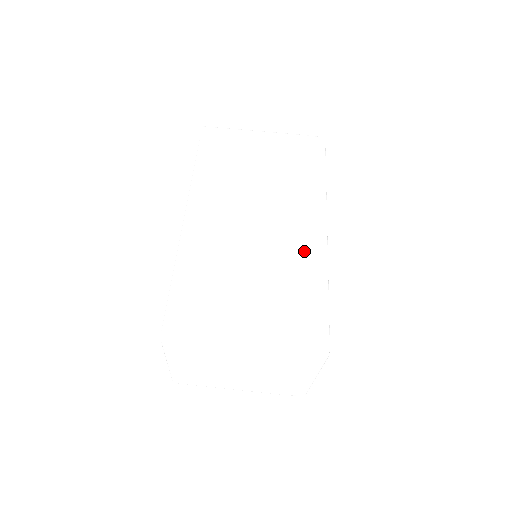
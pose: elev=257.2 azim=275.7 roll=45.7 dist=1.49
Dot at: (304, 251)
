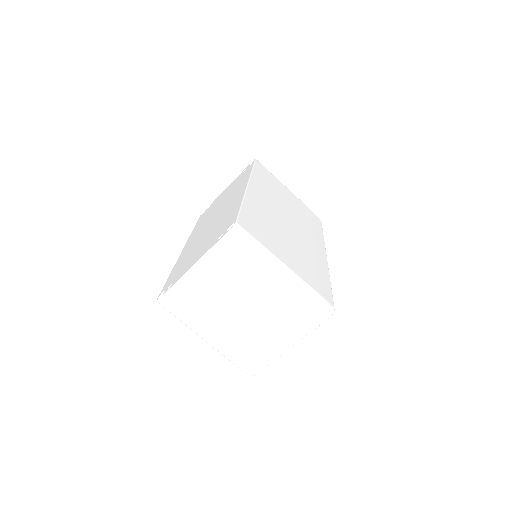
Dot at: (317, 256)
